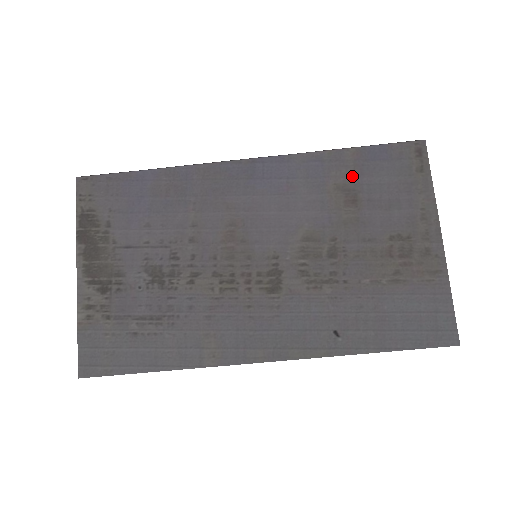
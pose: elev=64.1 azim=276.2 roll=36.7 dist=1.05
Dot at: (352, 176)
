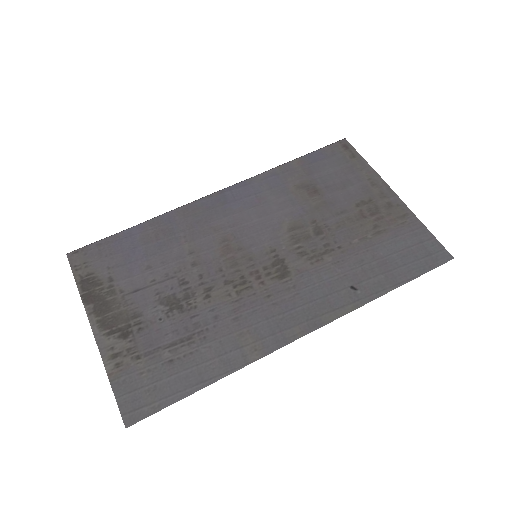
Dot at: (305, 176)
